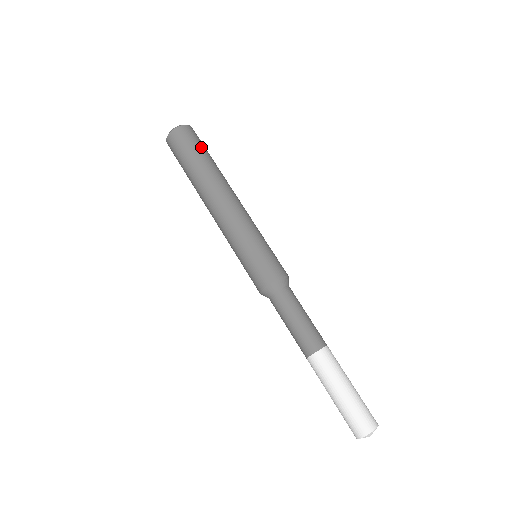
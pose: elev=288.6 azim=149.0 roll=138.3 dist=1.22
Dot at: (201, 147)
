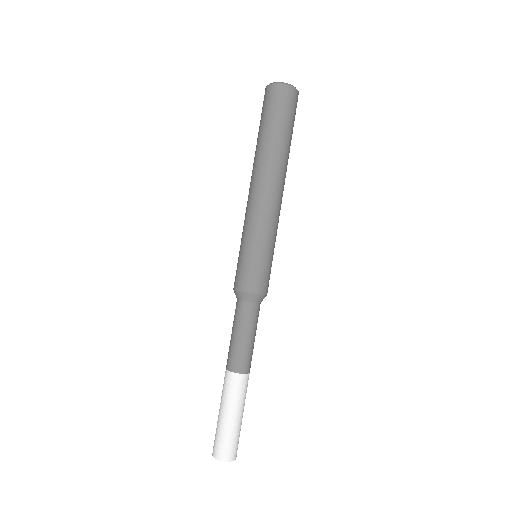
Dot at: (272, 117)
